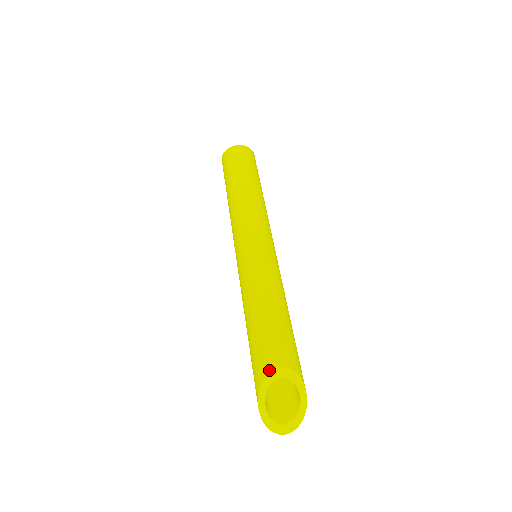
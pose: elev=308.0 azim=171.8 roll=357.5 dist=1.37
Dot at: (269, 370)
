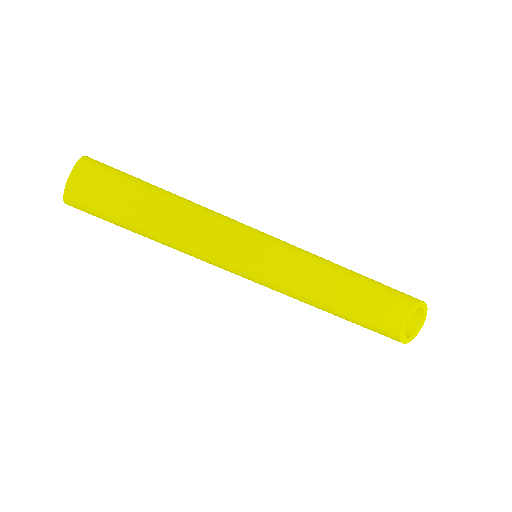
Dot at: (399, 330)
